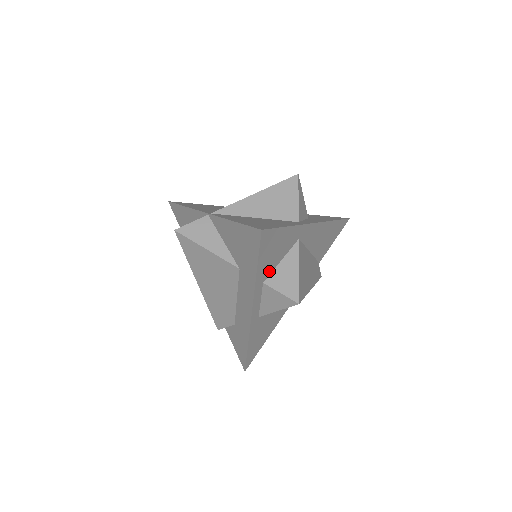
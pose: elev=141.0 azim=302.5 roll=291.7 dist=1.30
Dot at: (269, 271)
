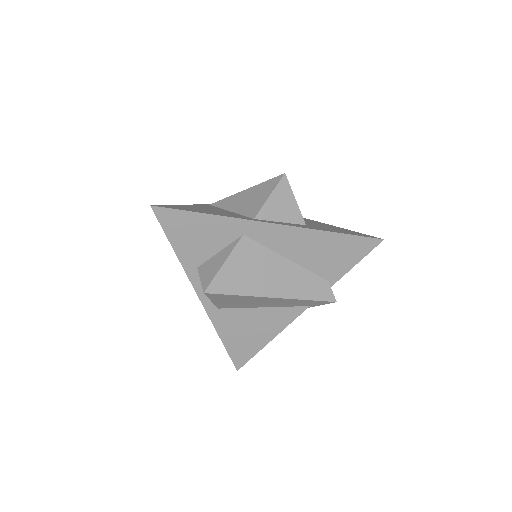
Dot at: (202, 257)
